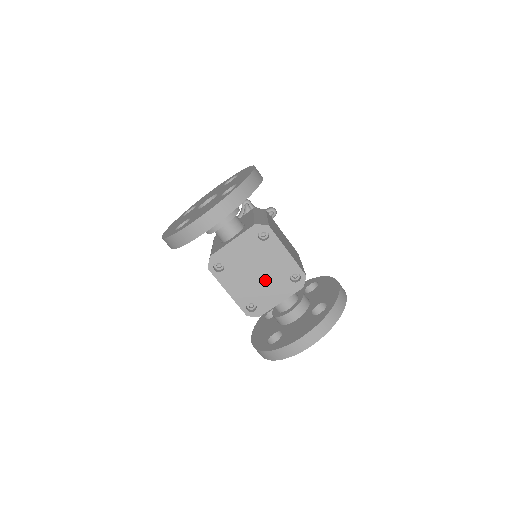
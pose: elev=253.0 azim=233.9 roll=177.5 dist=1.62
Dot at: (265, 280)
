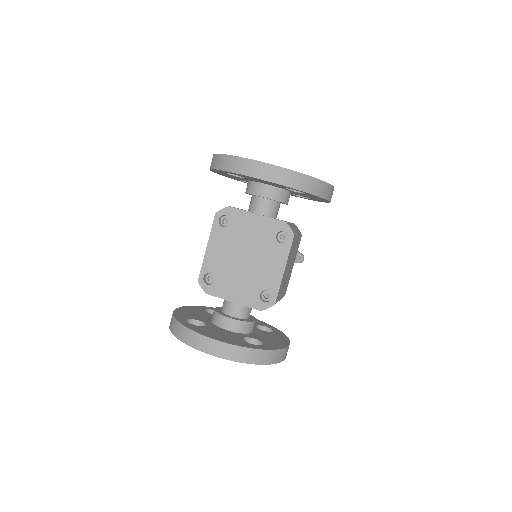
Dot at: (243, 271)
